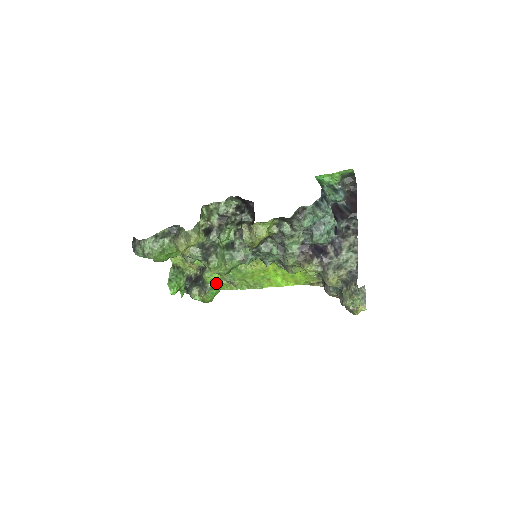
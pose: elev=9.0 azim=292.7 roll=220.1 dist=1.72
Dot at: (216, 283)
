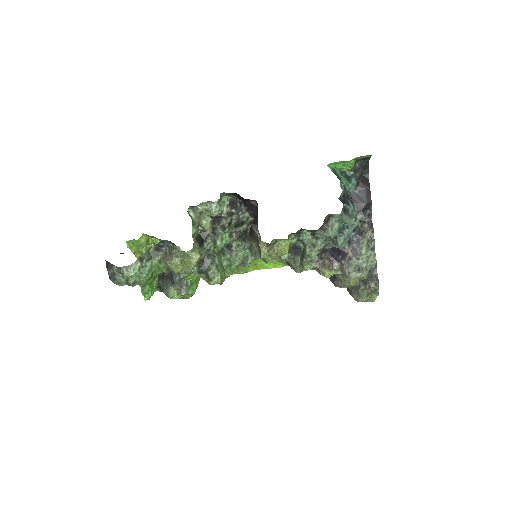
Dot at: occluded
